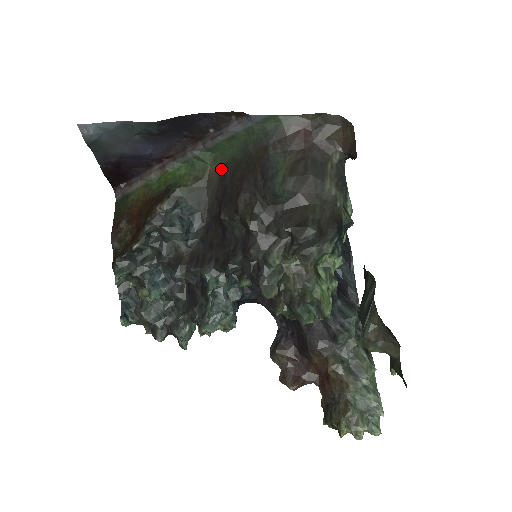
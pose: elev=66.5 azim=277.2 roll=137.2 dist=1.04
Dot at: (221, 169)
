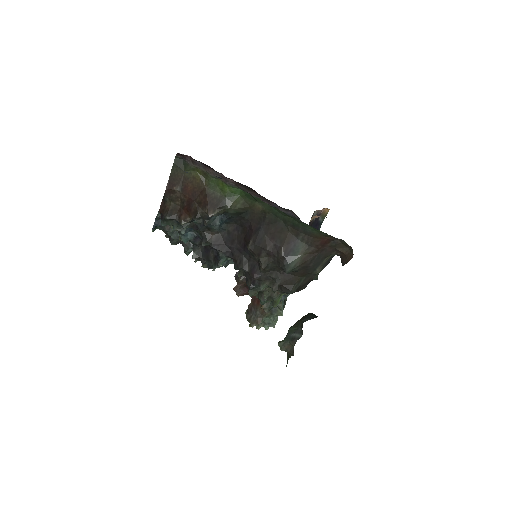
Dot at: (264, 212)
